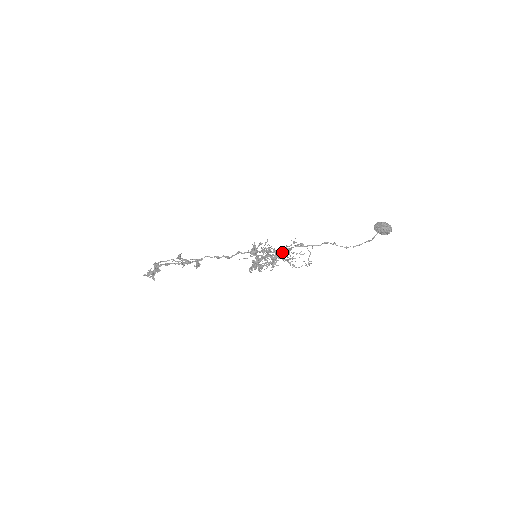
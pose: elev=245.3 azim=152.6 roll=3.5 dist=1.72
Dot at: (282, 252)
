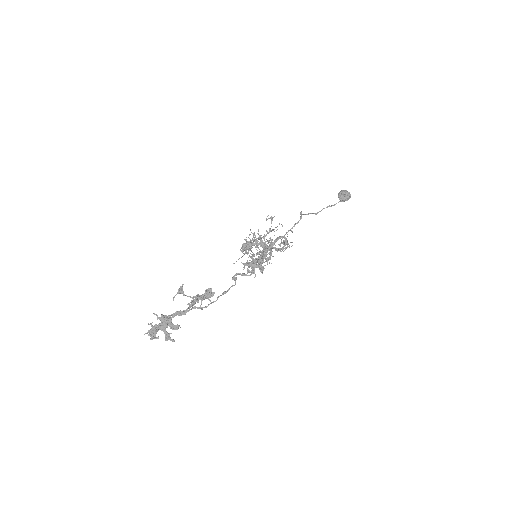
Dot at: (275, 242)
